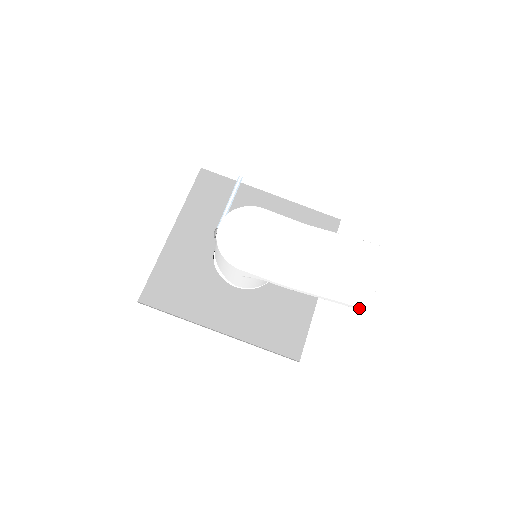
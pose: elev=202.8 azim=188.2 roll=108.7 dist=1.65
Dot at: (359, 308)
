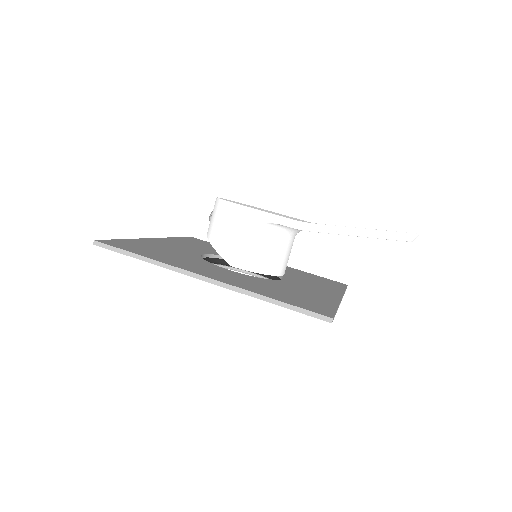
Dot at: (404, 236)
